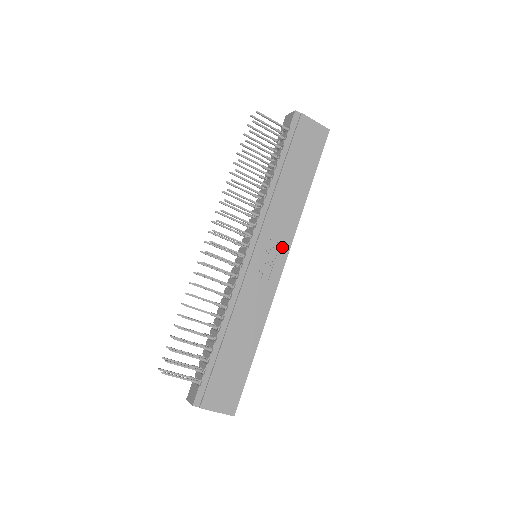
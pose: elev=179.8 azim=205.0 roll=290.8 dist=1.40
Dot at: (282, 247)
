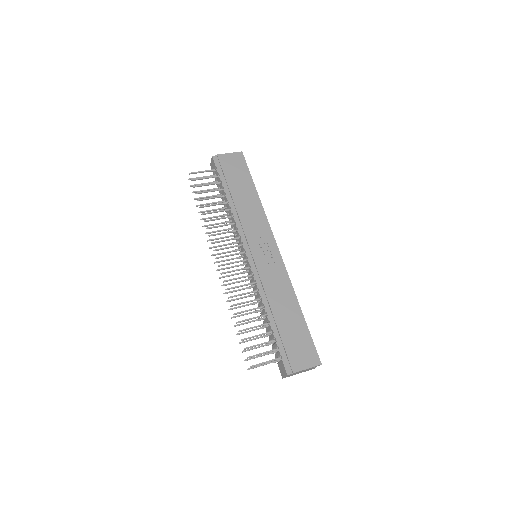
Dot at: (267, 238)
